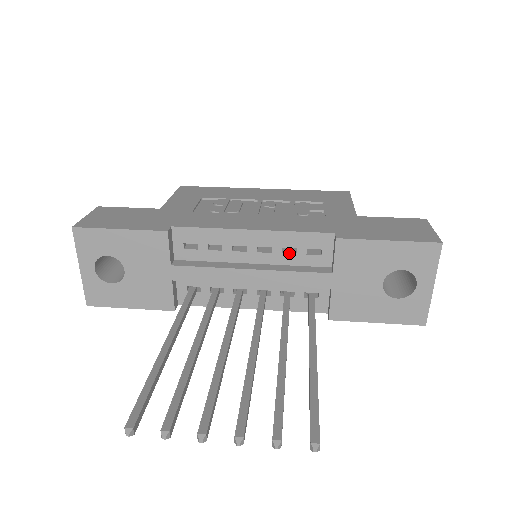
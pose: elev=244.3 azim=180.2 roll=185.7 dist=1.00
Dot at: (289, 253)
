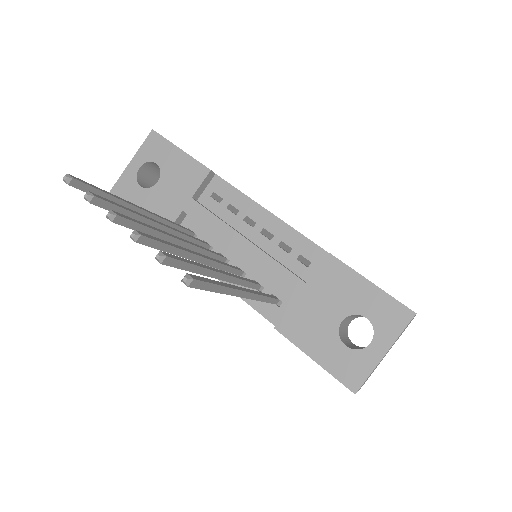
Dot at: occluded
